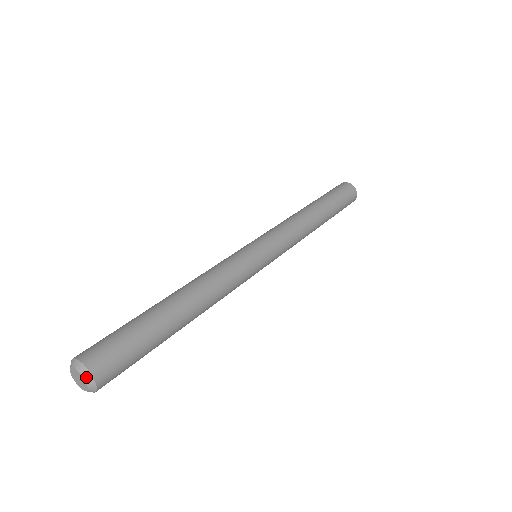
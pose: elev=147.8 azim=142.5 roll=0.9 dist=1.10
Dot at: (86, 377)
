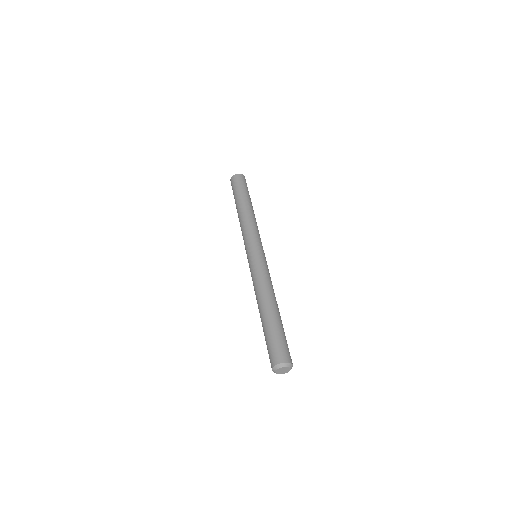
Dot at: (291, 367)
